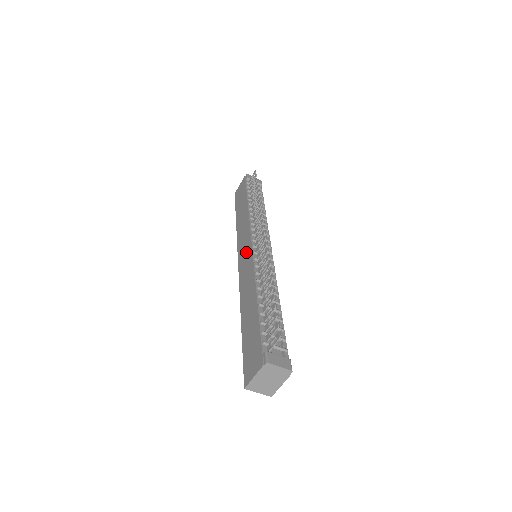
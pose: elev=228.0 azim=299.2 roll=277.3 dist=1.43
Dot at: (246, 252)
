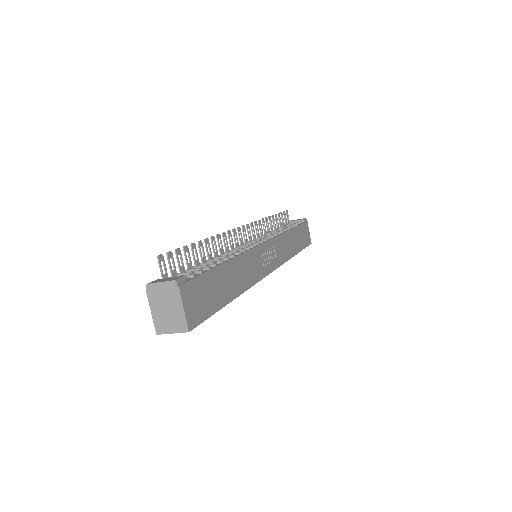
Dot at: occluded
